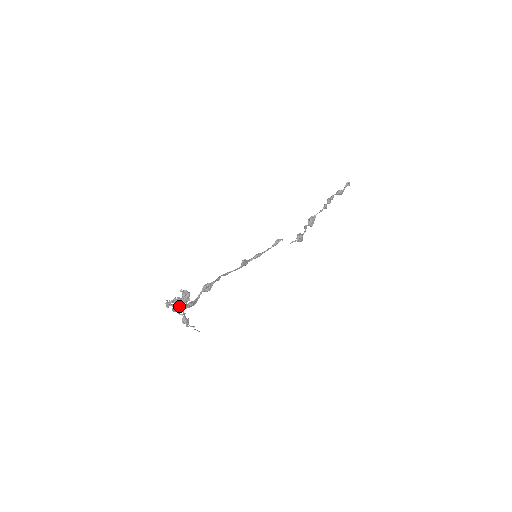
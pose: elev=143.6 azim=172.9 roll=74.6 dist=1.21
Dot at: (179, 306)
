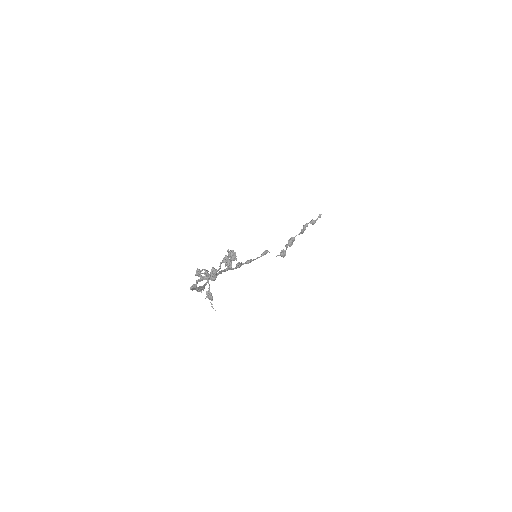
Dot at: (227, 263)
